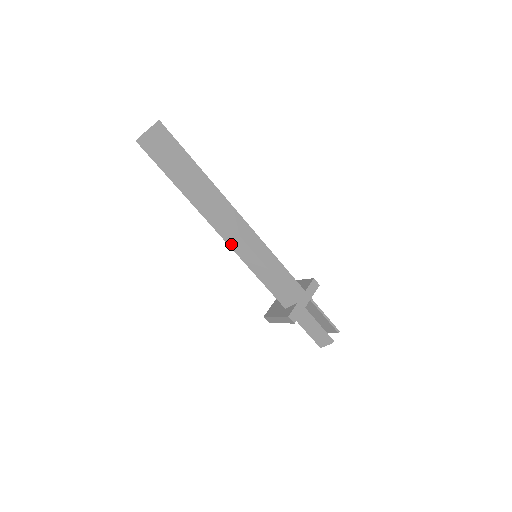
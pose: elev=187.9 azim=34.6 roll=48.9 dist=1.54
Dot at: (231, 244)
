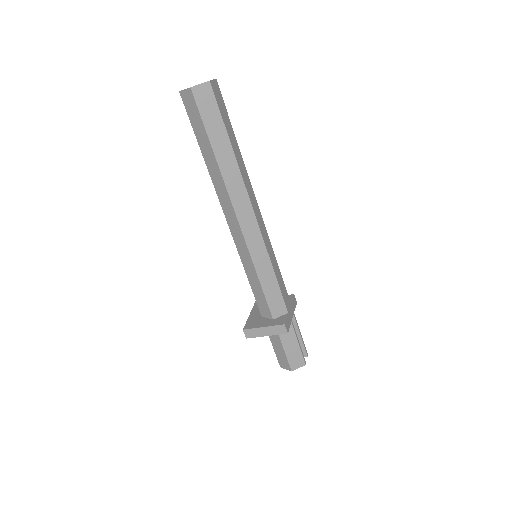
Dot at: (246, 233)
